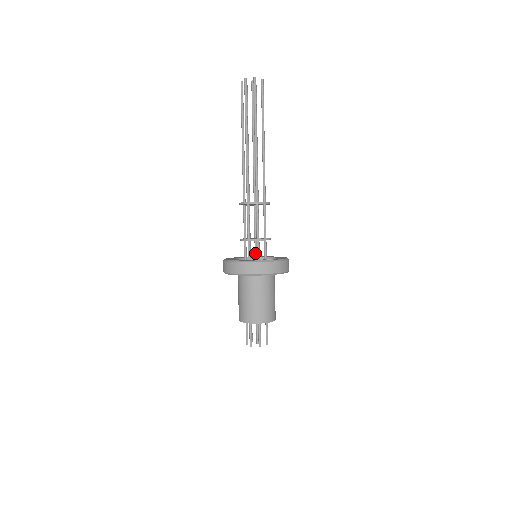
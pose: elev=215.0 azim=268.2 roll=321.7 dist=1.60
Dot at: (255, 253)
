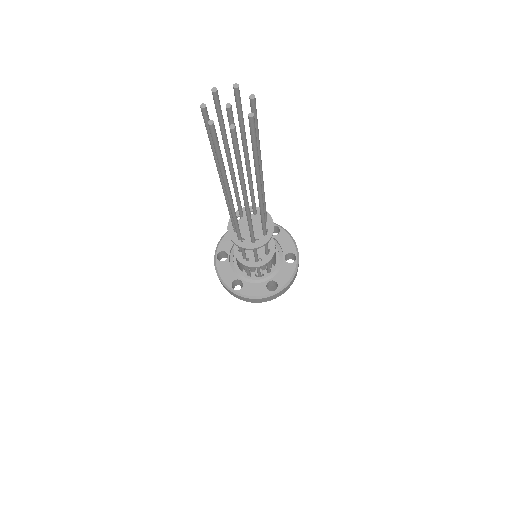
Dot at: occluded
